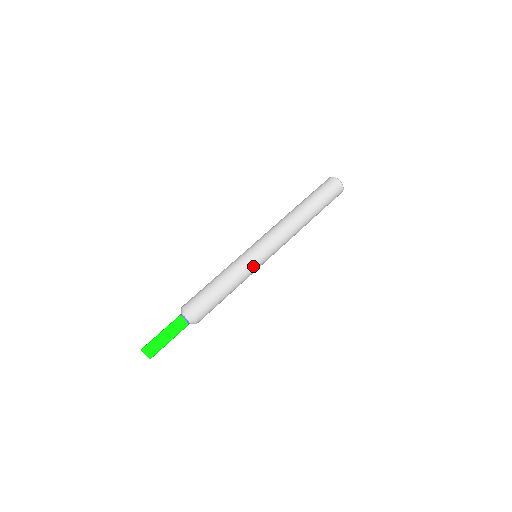
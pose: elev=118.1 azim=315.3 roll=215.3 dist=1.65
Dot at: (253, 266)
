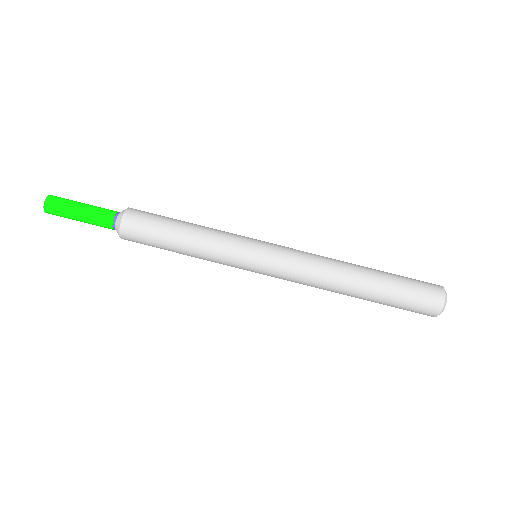
Dot at: (235, 263)
